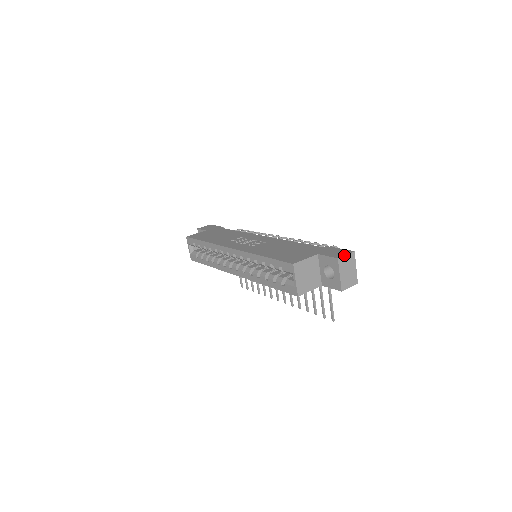
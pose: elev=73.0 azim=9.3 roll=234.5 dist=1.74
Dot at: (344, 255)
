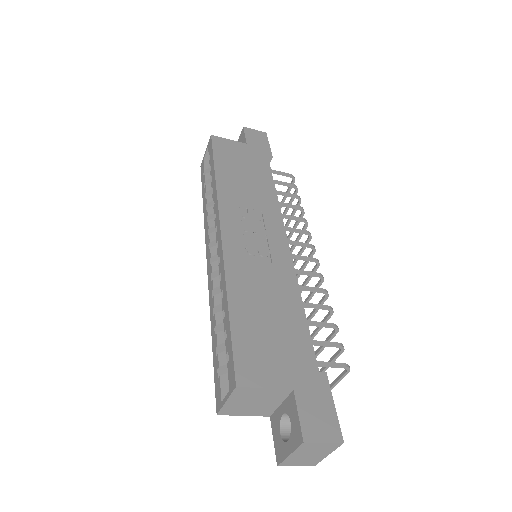
Dot at: (320, 442)
